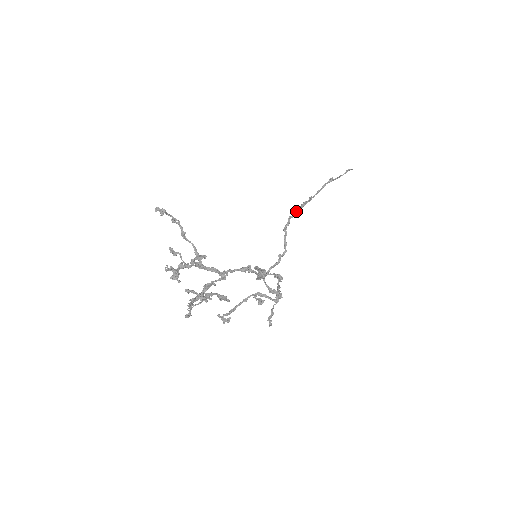
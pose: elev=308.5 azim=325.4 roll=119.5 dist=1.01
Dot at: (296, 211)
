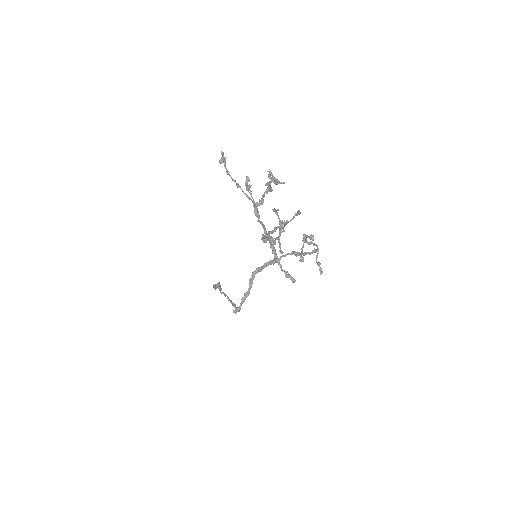
Dot at: (219, 285)
